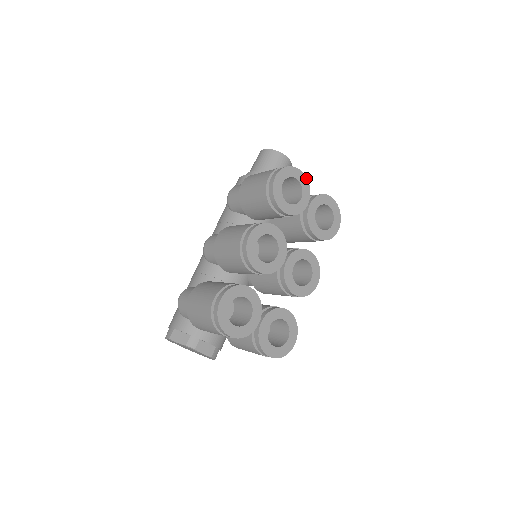
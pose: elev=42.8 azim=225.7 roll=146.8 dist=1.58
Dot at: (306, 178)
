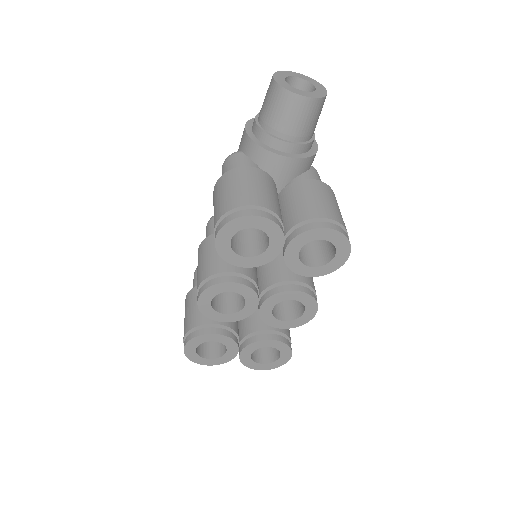
Dot at: (272, 221)
